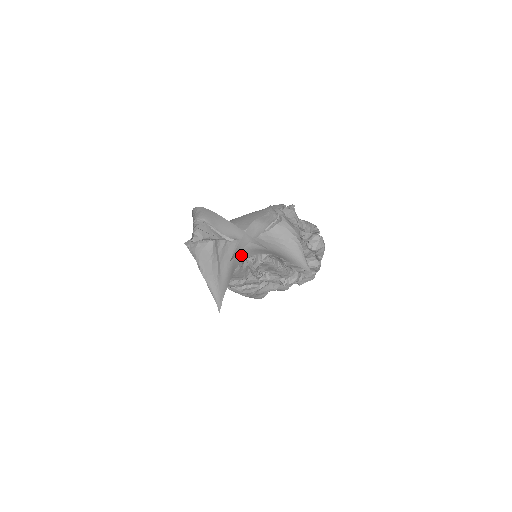
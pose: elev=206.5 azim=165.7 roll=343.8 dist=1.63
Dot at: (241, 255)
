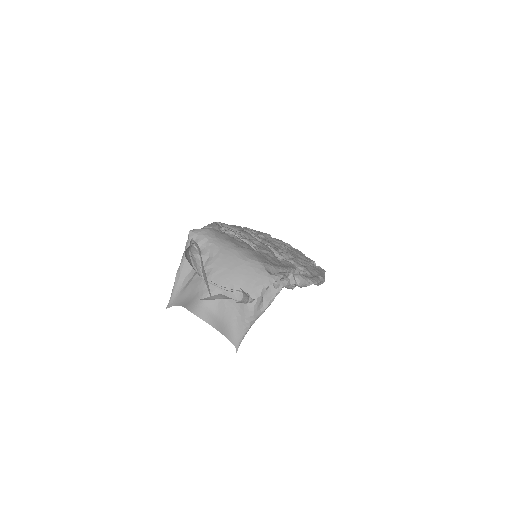
Dot at: (197, 305)
